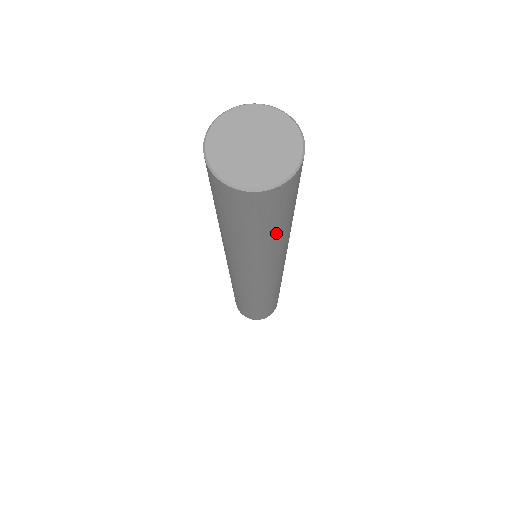
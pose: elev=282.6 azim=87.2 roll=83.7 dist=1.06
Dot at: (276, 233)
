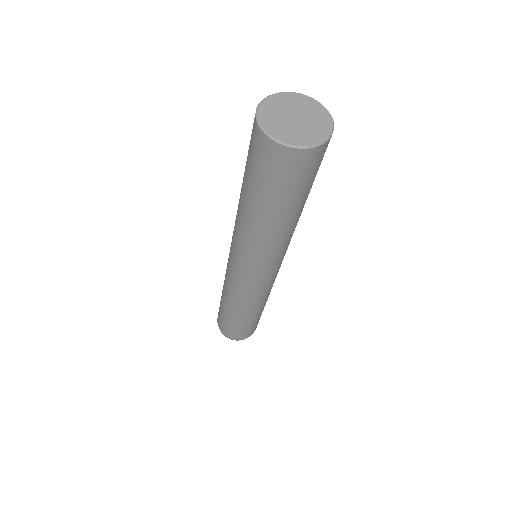
Dot at: (305, 201)
